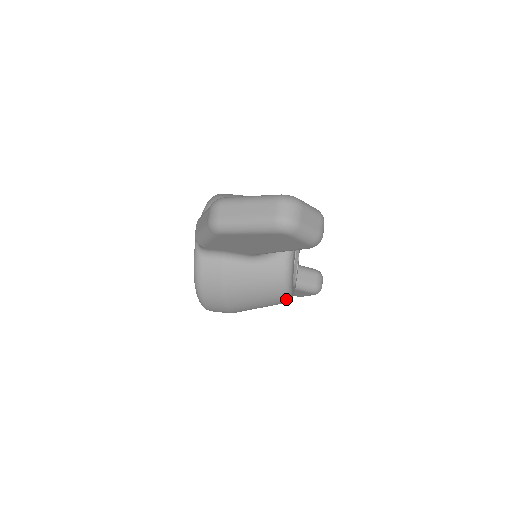
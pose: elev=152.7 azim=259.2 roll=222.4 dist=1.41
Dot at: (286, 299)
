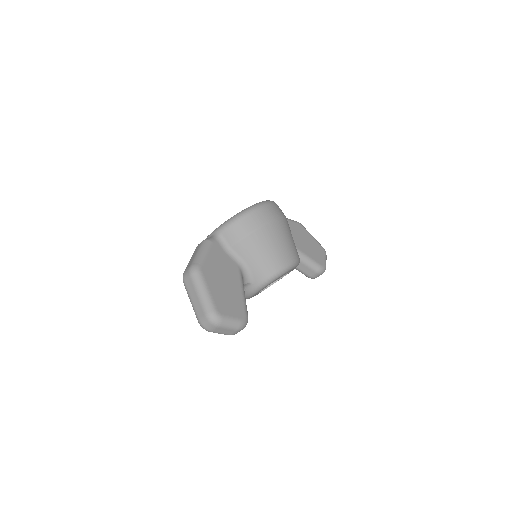
Dot at: occluded
